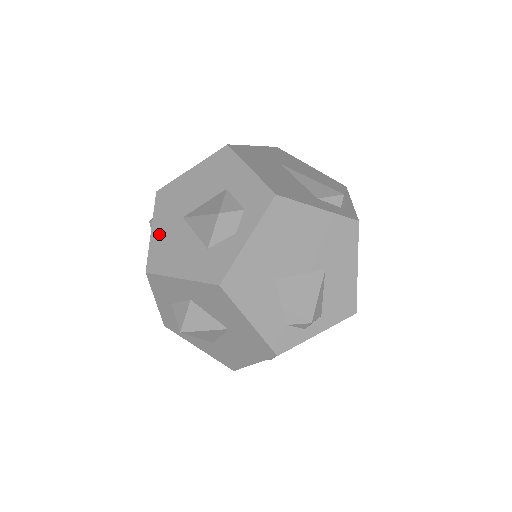
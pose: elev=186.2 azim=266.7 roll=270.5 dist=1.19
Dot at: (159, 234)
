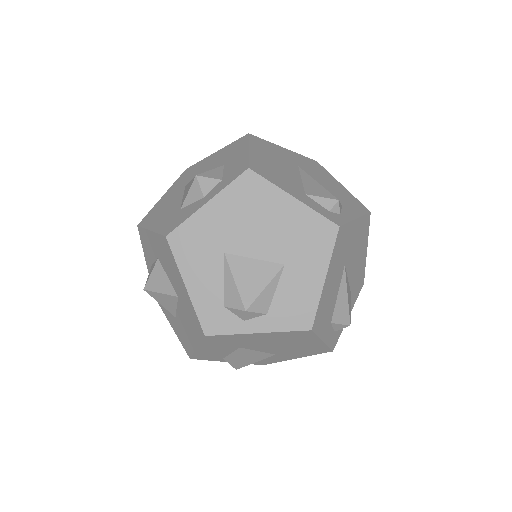
Dot at: (164, 198)
